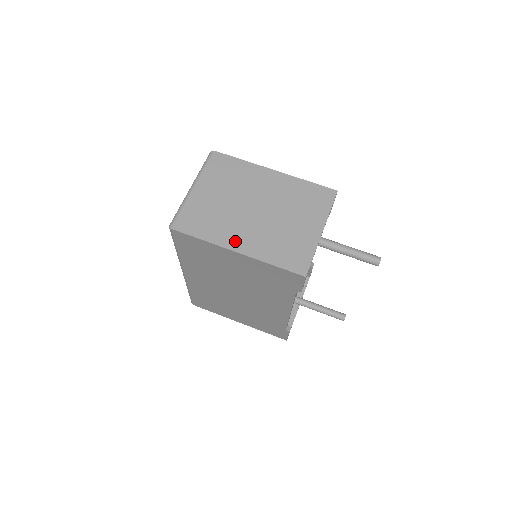
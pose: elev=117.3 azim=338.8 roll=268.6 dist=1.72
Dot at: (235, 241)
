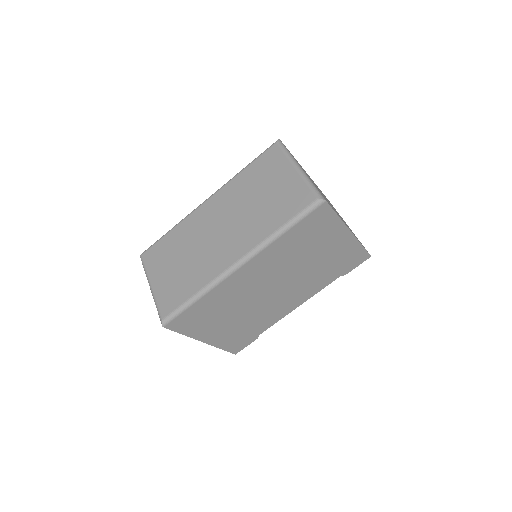
Dot at: occluded
